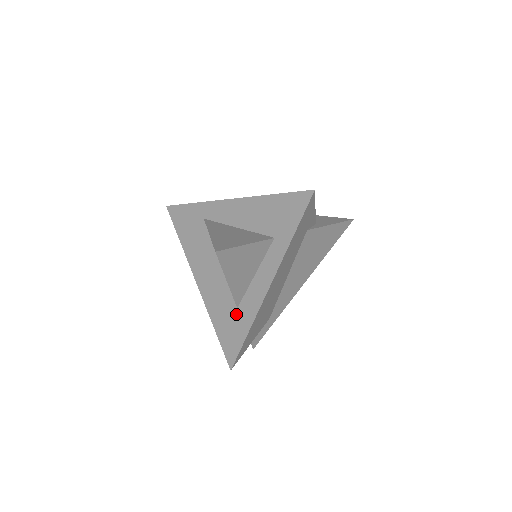
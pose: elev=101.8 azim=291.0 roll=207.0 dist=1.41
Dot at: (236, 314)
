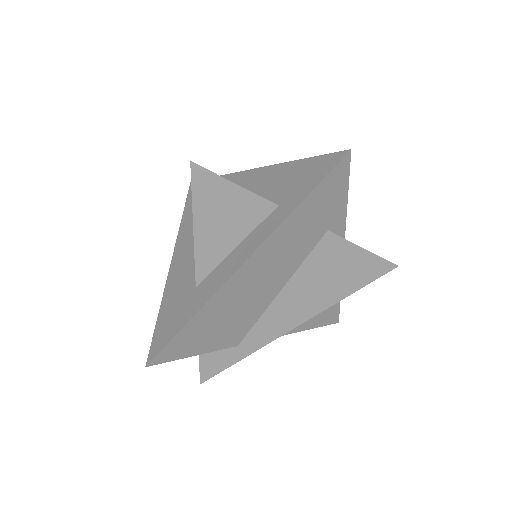
Dot at: (191, 294)
